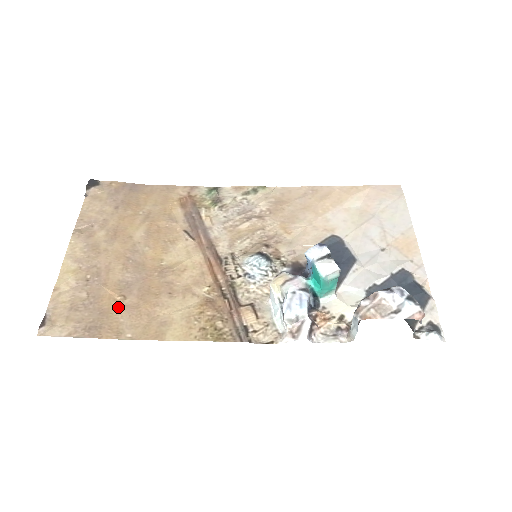
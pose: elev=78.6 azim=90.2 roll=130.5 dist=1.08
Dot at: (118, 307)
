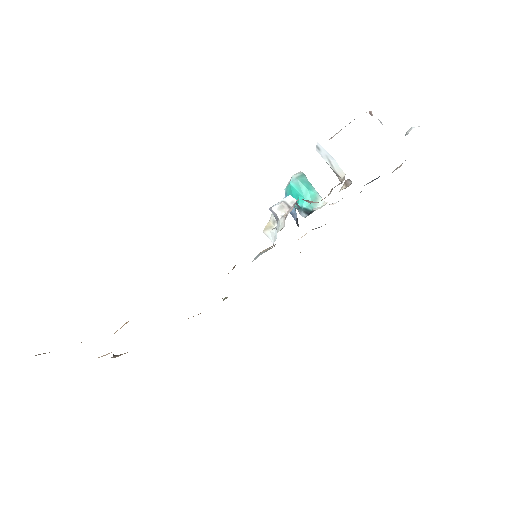
Dot at: occluded
